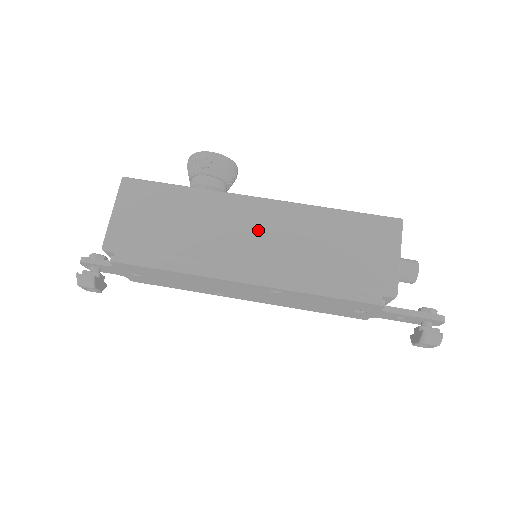
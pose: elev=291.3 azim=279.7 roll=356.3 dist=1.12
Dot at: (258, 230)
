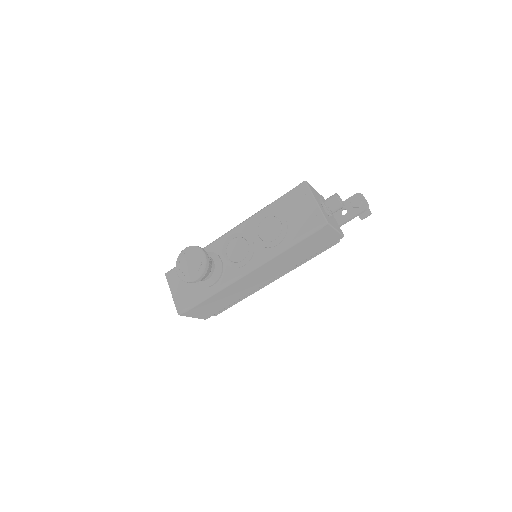
Dot at: (261, 276)
